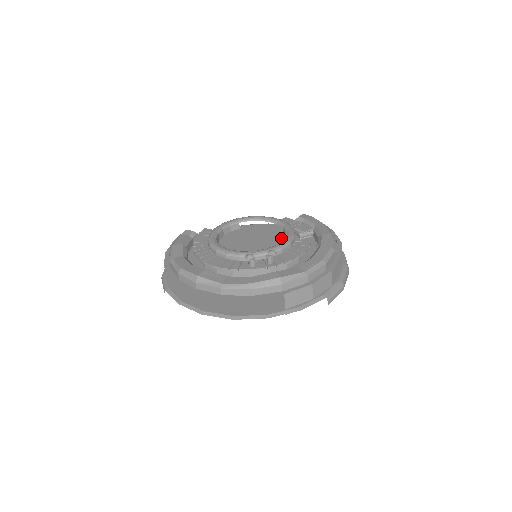
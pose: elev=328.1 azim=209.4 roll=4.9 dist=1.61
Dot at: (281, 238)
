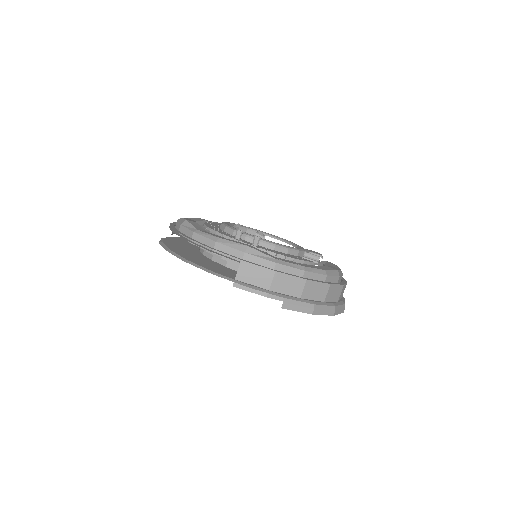
Dot at: occluded
